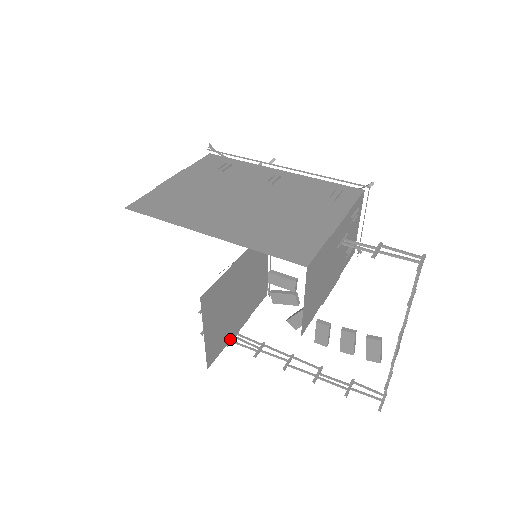
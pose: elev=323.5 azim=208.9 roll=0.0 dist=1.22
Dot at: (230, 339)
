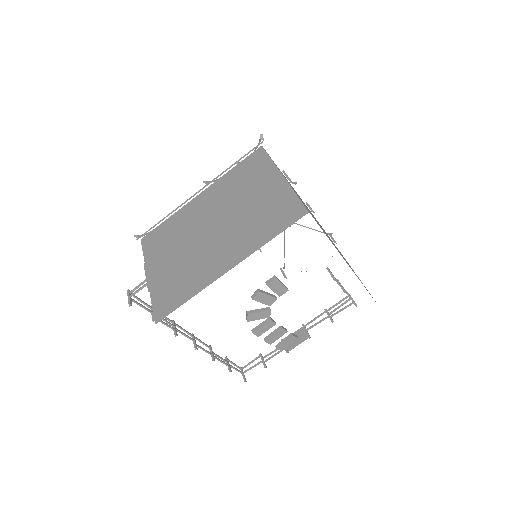
Dot at: occluded
